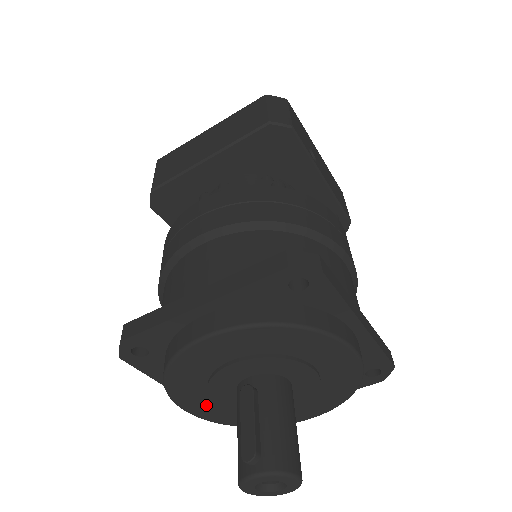
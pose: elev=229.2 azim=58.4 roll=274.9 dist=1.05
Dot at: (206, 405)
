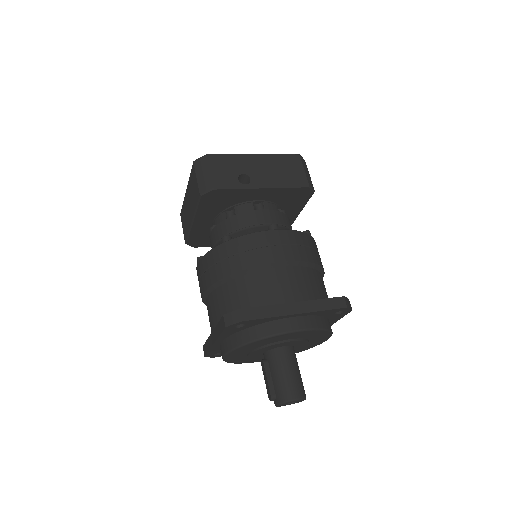
Dot at: occluded
